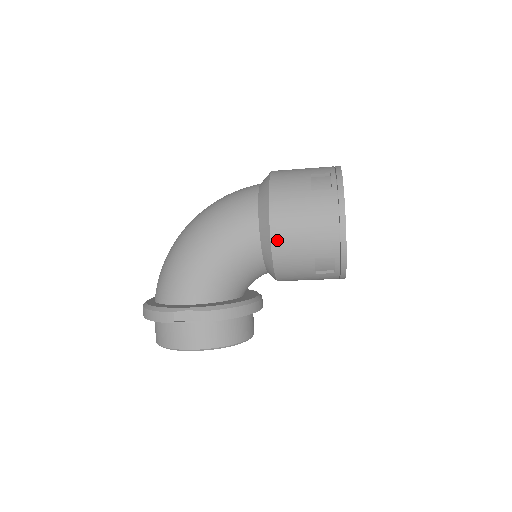
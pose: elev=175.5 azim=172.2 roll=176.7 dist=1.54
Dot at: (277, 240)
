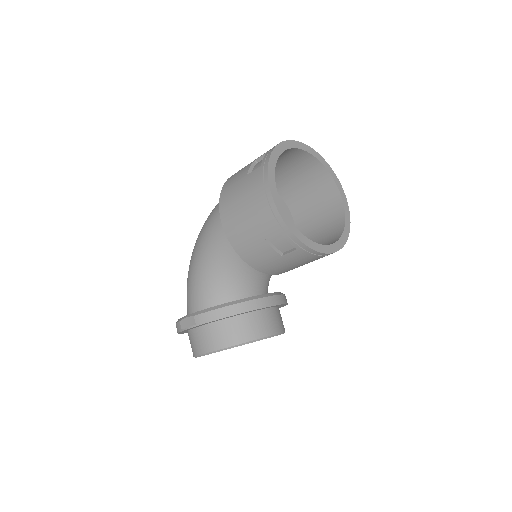
Dot at: (229, 232)
